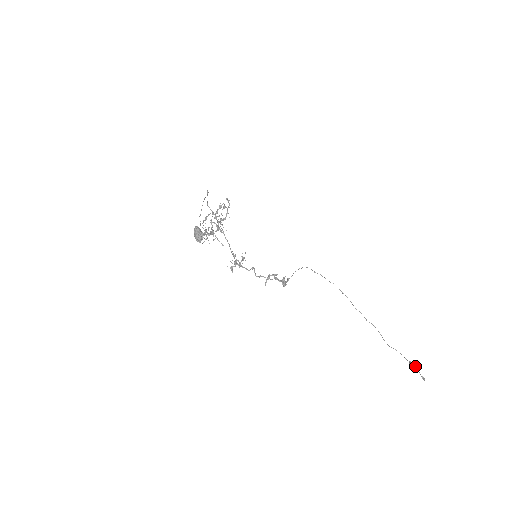
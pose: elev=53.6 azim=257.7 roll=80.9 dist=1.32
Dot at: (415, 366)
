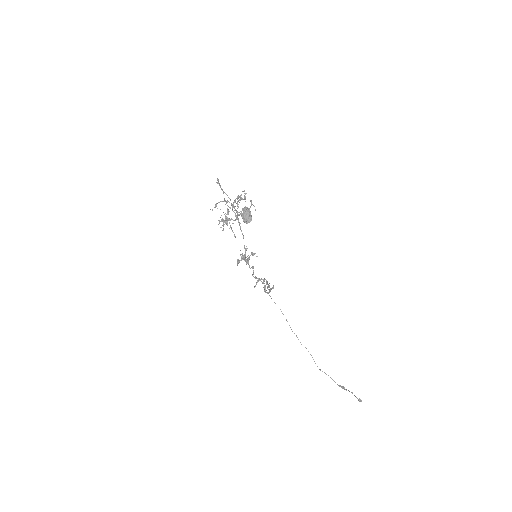
Dot at: occluded
